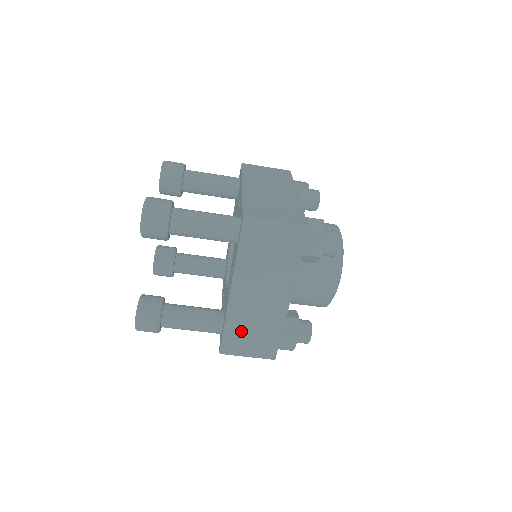
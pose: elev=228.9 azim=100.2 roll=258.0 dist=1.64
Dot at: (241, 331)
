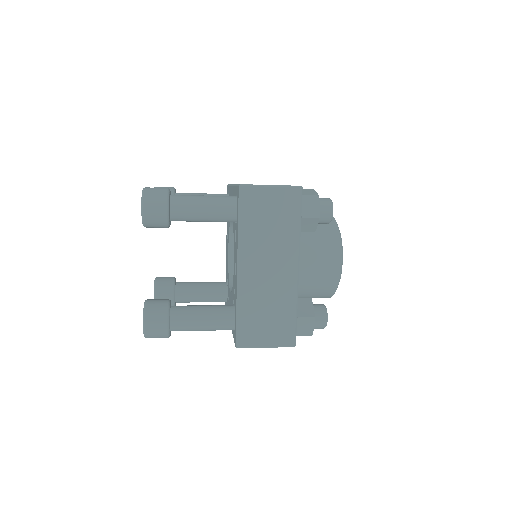
Dot at: occluded
